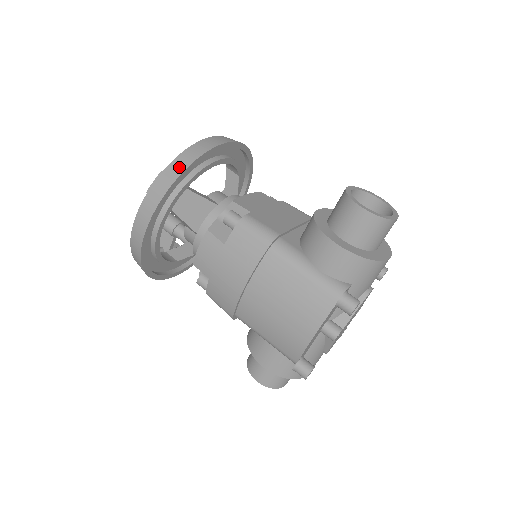
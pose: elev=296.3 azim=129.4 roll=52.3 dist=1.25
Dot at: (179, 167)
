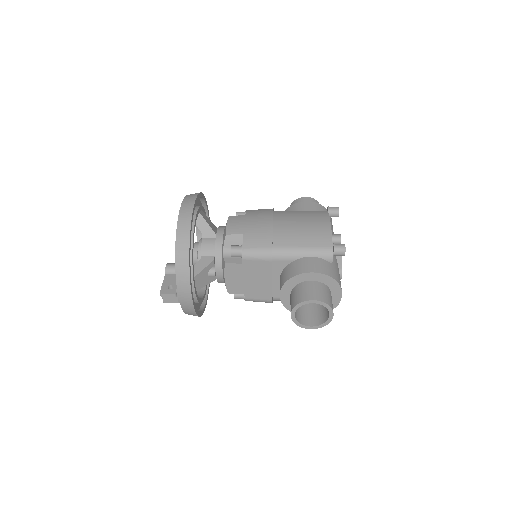
Dot at: occluded
